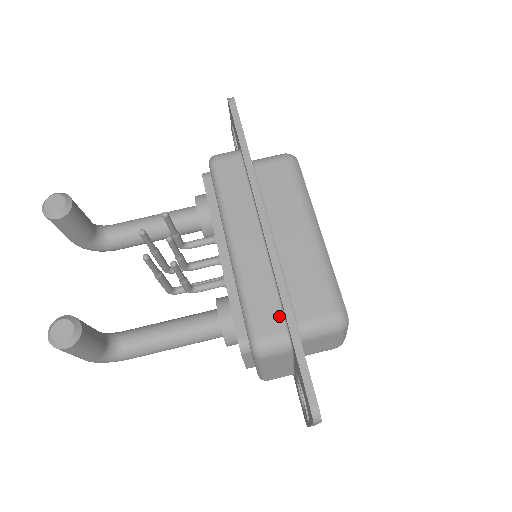
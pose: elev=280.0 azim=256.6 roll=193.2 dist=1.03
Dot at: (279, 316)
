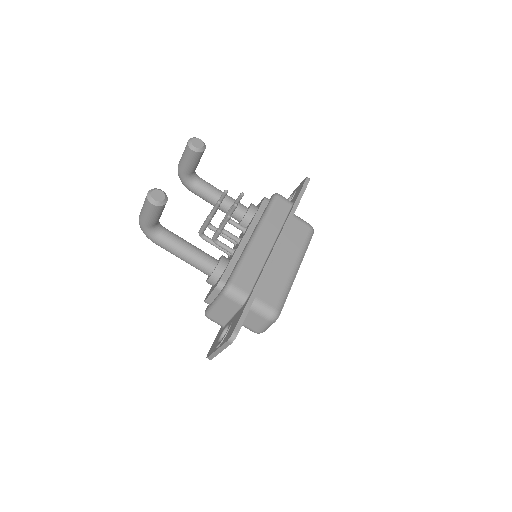
Dot at: (251, 285)
